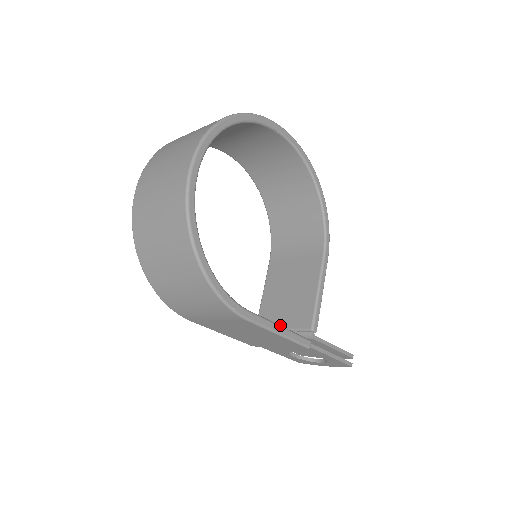
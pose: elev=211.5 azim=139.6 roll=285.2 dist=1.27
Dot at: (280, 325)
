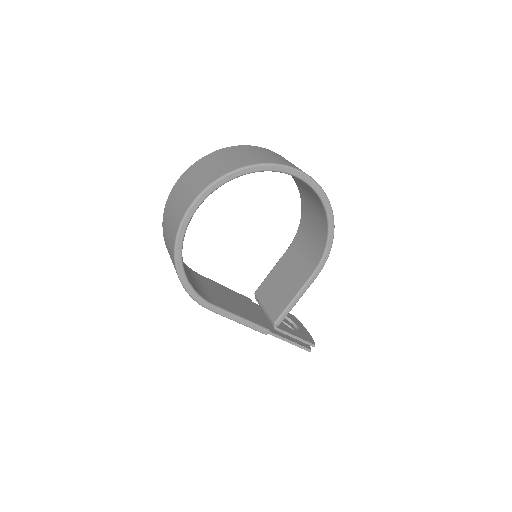
Dot at: (264, 304)
